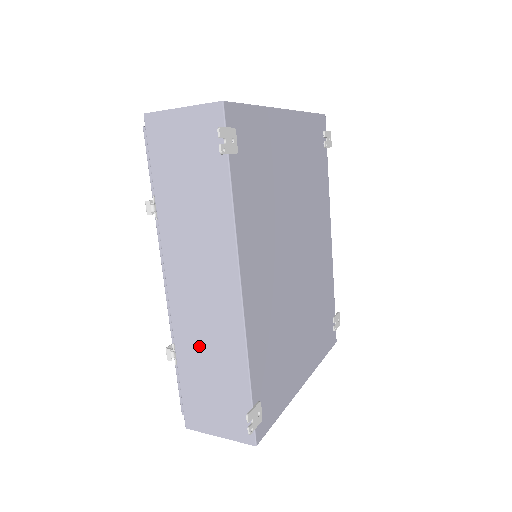
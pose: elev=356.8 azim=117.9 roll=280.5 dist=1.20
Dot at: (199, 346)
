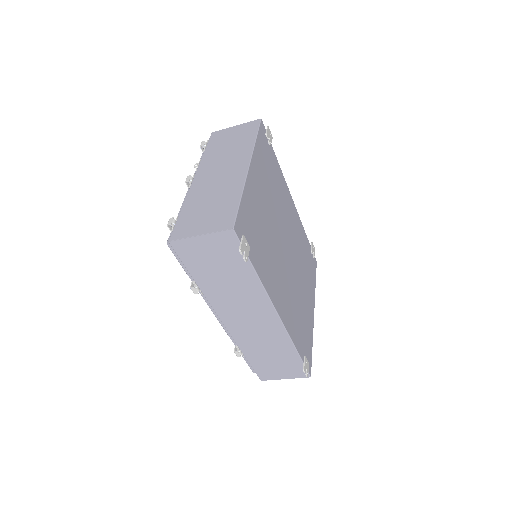
Dot at: (258, 345)
